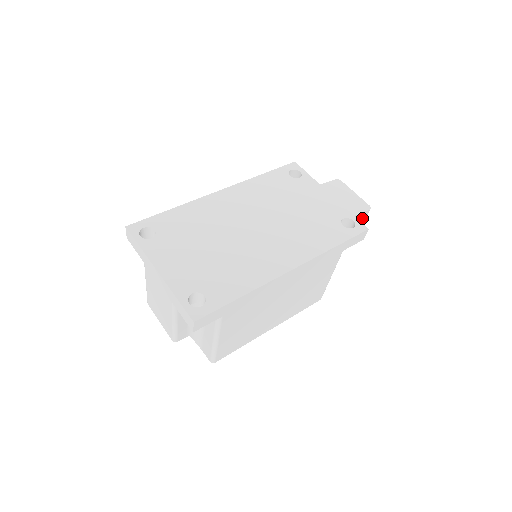
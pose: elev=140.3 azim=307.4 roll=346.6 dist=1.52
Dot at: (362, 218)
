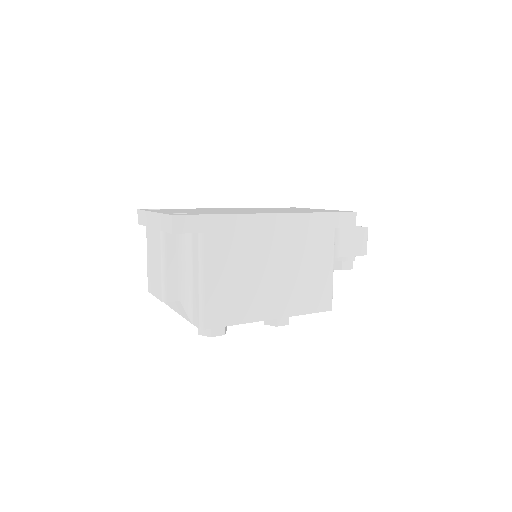
Dot at: (361, 236)
